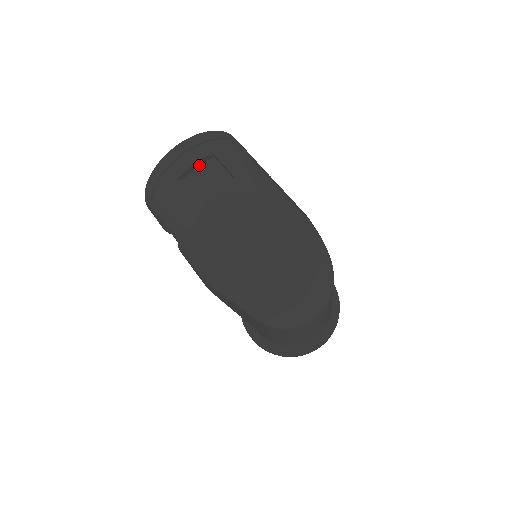
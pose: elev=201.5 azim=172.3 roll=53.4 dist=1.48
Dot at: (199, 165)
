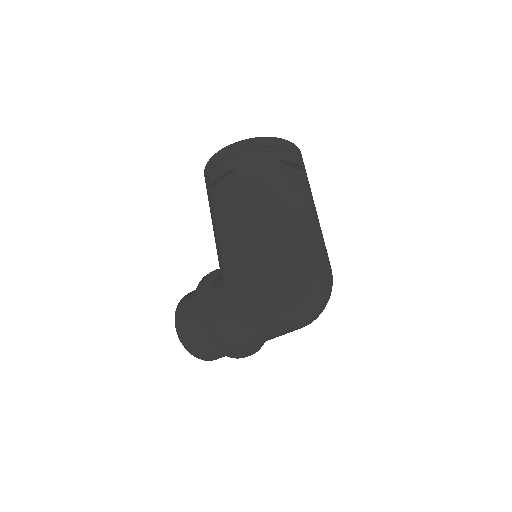
Dot at: (292, 166)
